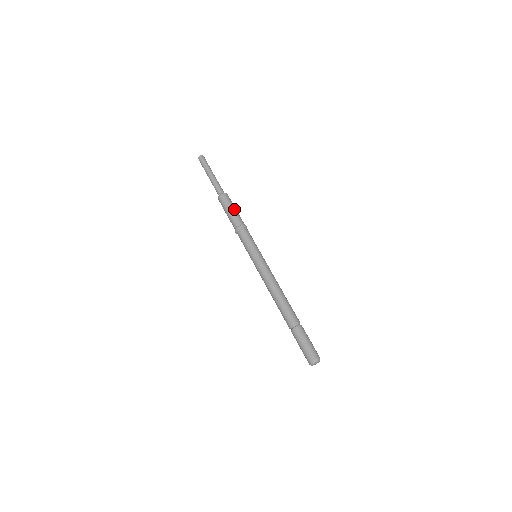
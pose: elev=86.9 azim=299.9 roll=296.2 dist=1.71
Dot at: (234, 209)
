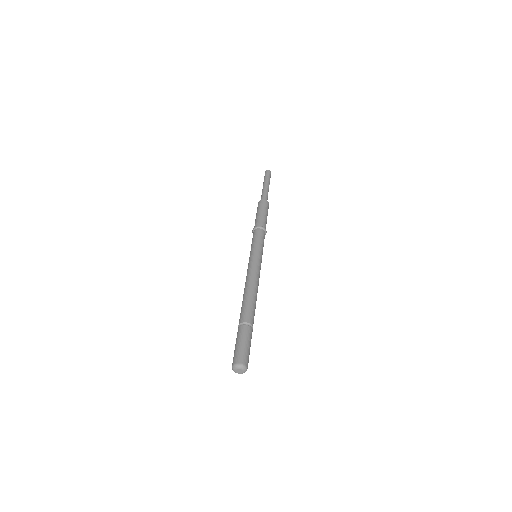
Dot at: (266, 214)
